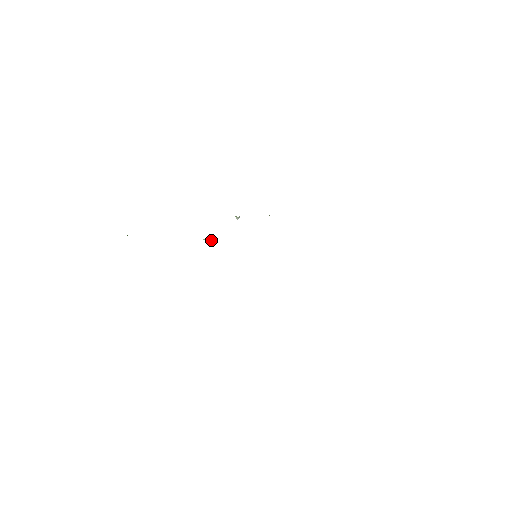
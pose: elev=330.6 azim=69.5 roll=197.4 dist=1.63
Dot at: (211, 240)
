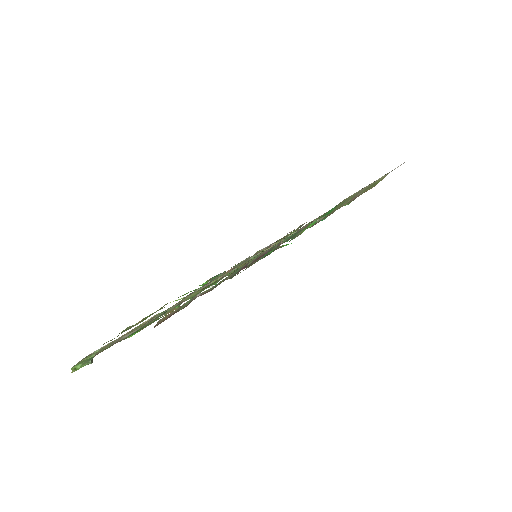
Dot at: occluded
